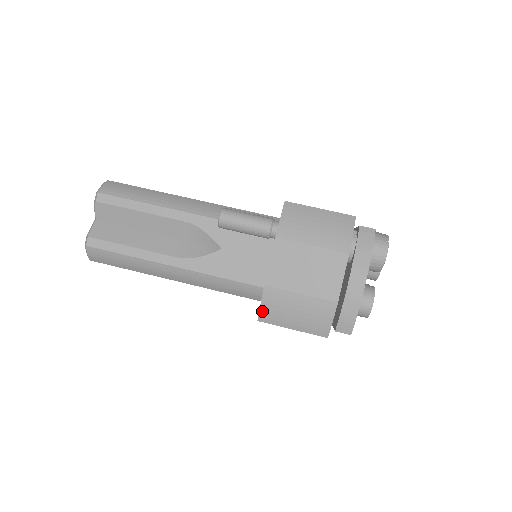
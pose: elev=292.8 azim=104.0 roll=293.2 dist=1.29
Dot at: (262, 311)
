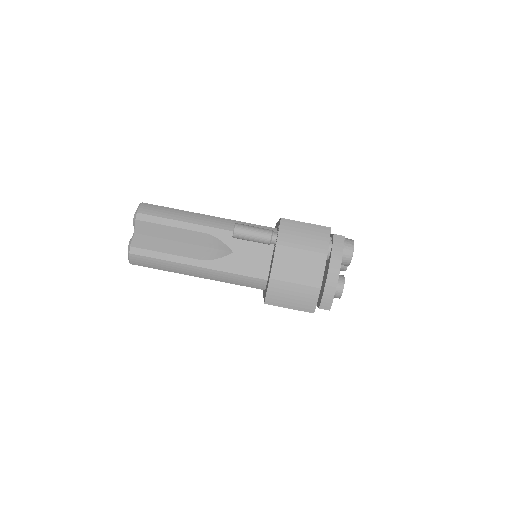
Dot at: (268, 297)
